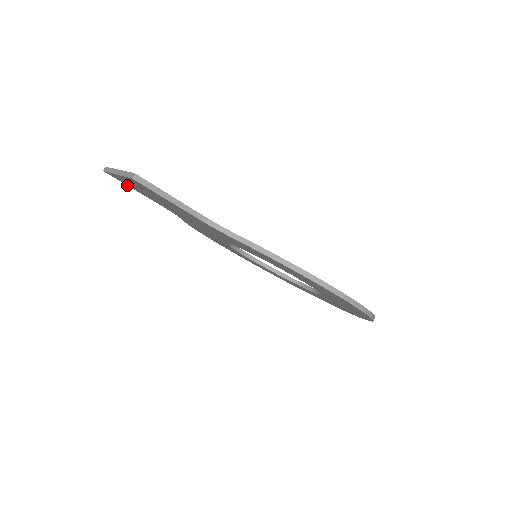
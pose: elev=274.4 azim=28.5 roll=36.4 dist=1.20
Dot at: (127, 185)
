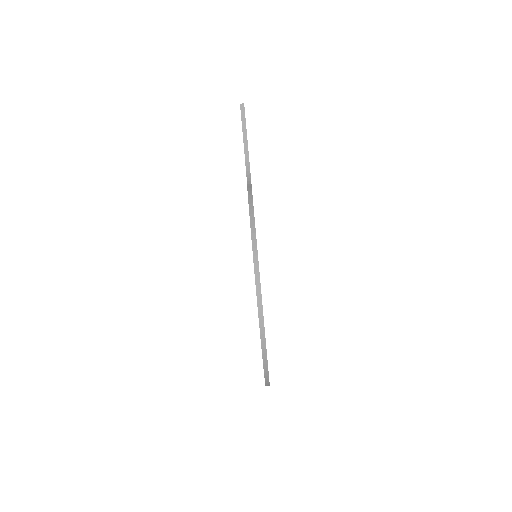
Dot at: occluded
